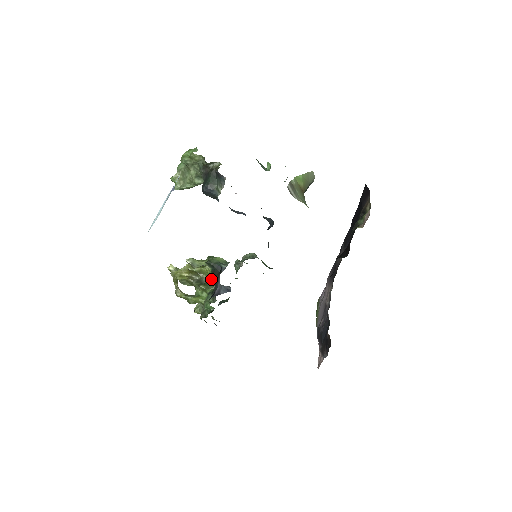
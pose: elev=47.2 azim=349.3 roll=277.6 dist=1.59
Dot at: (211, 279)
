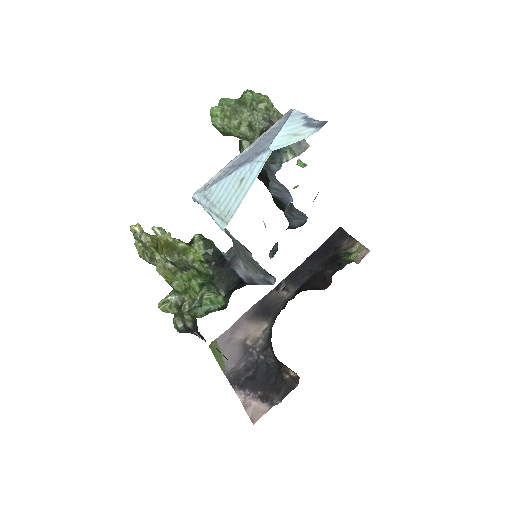
Dot at: (202, 265)
